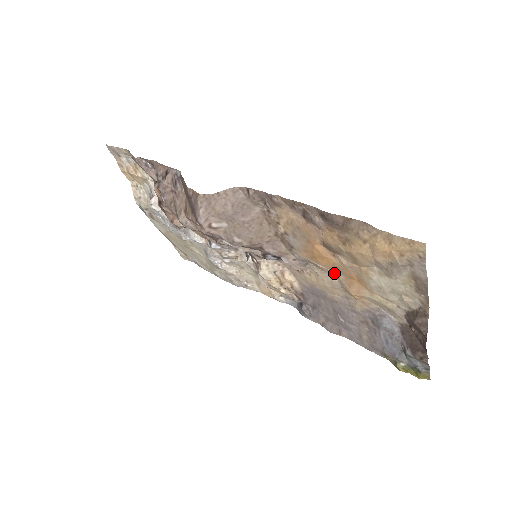
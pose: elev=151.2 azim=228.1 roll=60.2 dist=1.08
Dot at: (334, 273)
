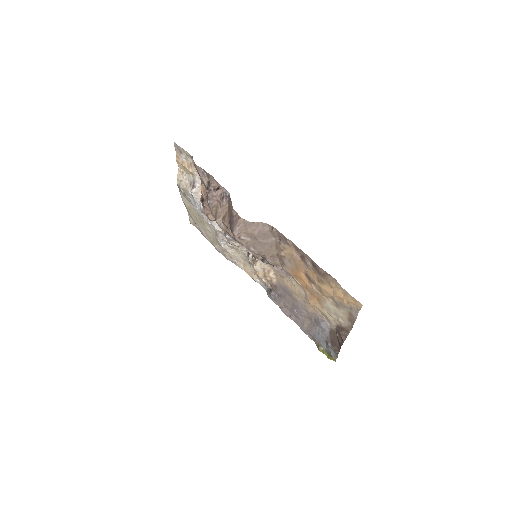
Dot at: (304, 289)
